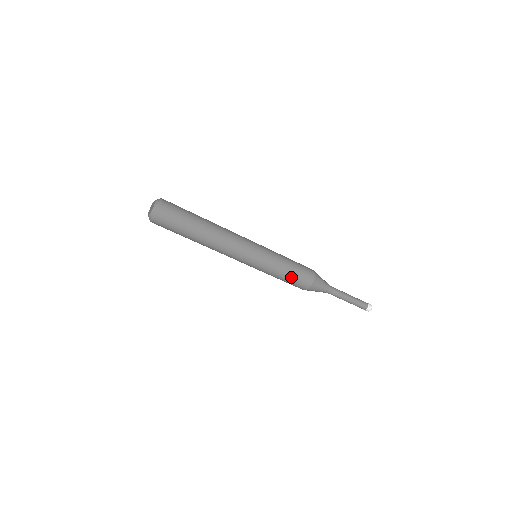
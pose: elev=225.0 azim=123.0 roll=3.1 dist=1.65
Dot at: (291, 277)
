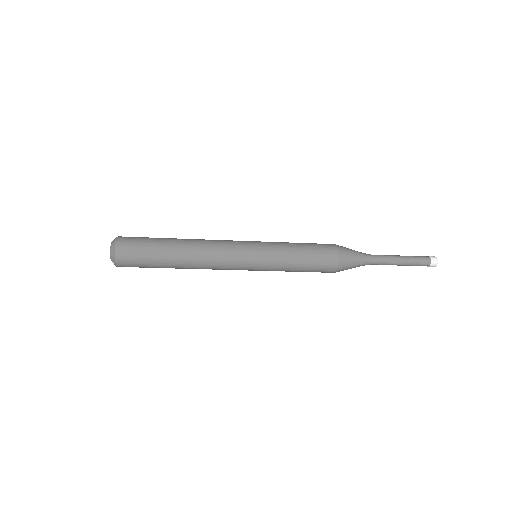
Dot at: occluded
